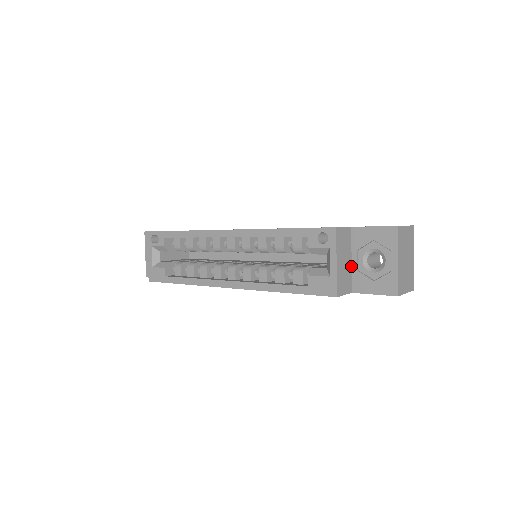
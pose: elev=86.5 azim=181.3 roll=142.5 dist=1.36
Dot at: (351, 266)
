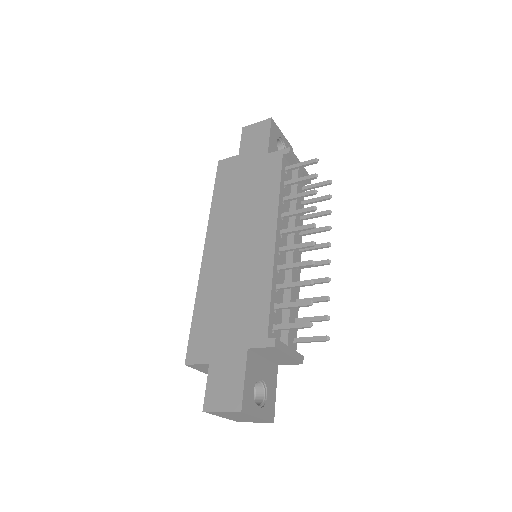
Dot at: occluded
